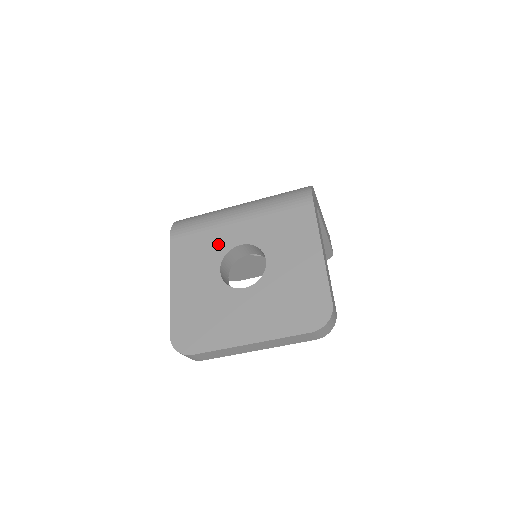
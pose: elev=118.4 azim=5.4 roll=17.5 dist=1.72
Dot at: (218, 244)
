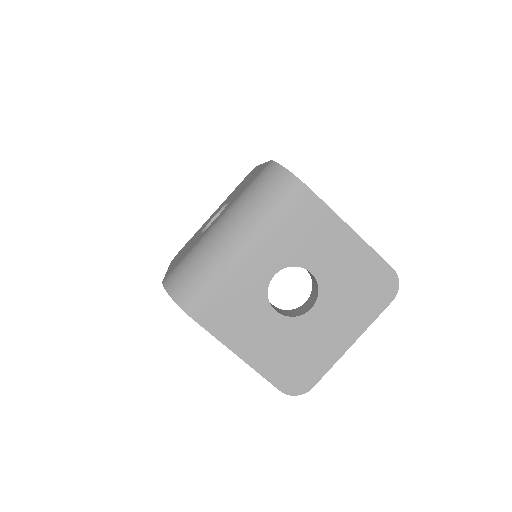
Dot at: (251, 290)
